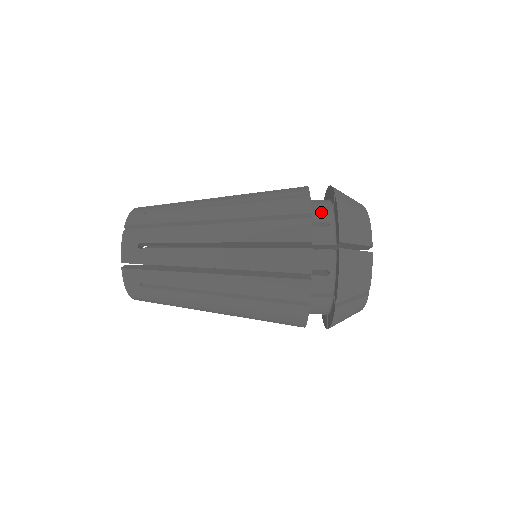
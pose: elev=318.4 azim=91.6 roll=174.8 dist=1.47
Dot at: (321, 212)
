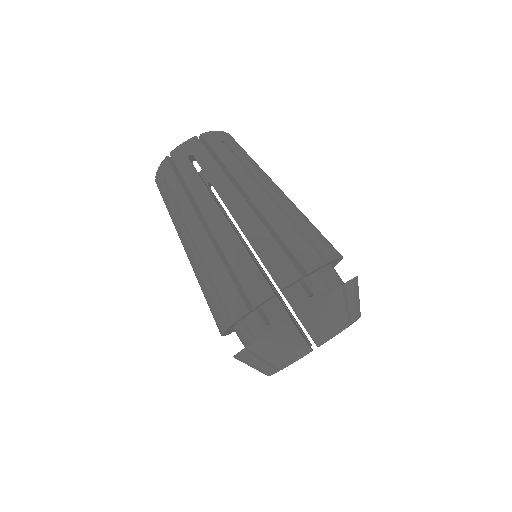
Dot at: (320, 283)
